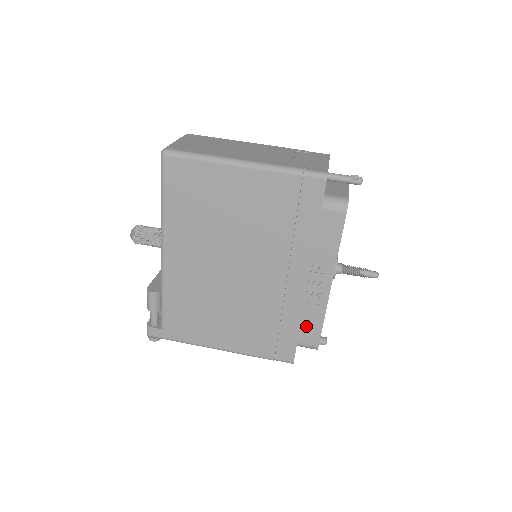
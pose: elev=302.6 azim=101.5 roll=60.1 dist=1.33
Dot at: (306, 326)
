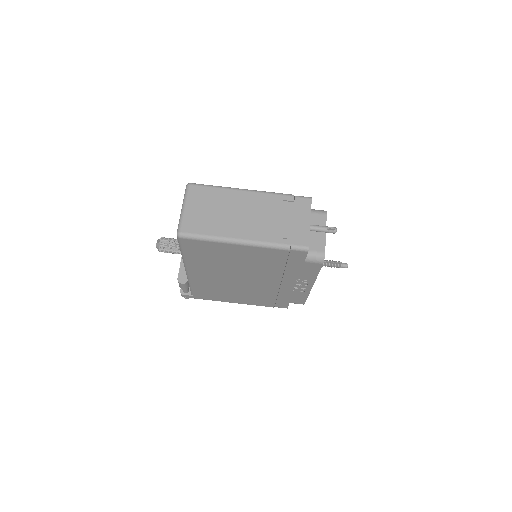
Dot at: (295, 298)
